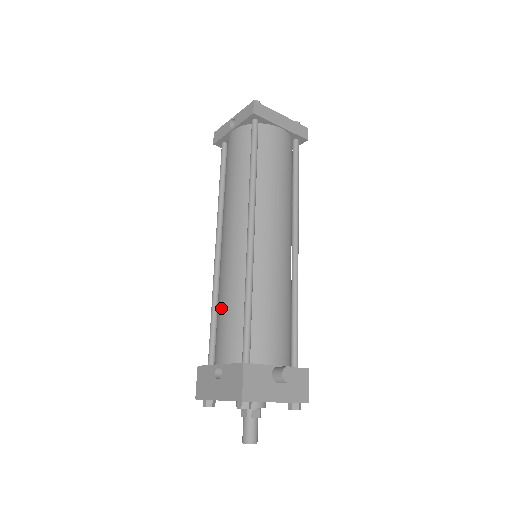
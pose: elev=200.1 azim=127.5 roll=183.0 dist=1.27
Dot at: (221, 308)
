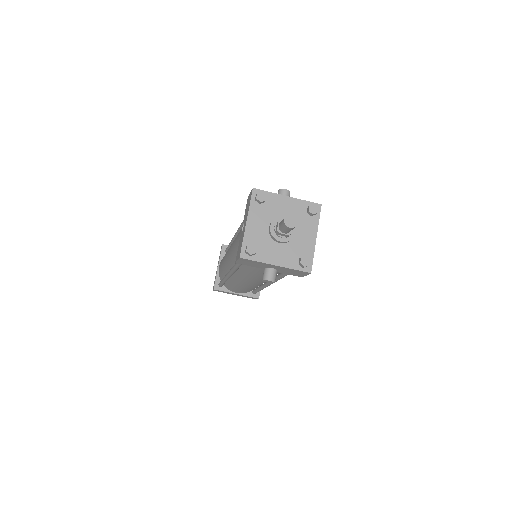
Dot at: (235, 244)
